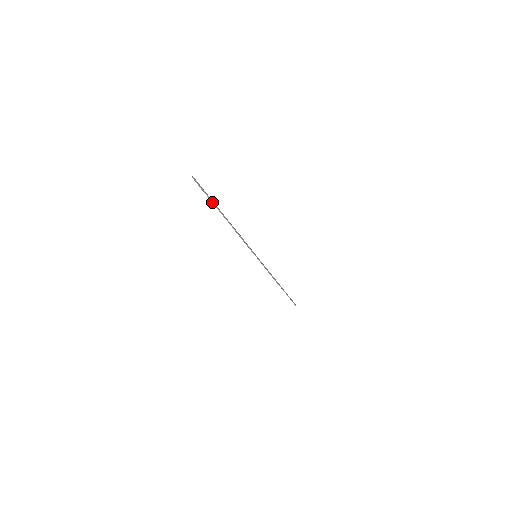
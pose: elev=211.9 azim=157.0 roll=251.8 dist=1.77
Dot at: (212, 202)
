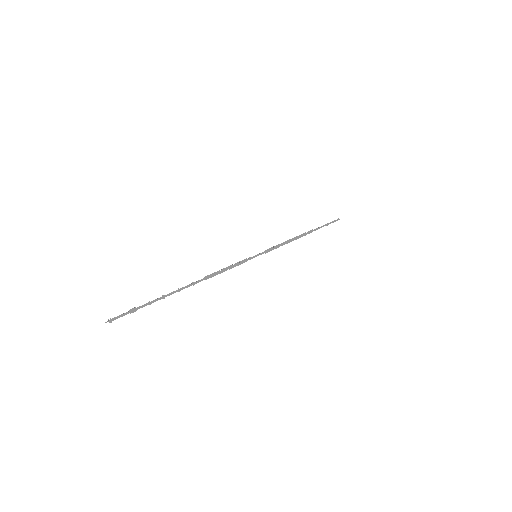
Dot at: (156, 300)
